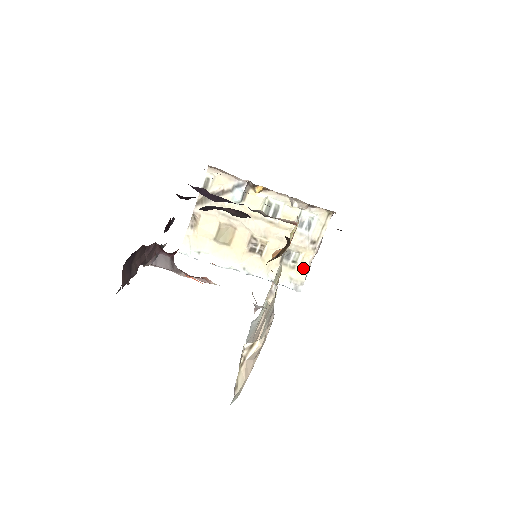
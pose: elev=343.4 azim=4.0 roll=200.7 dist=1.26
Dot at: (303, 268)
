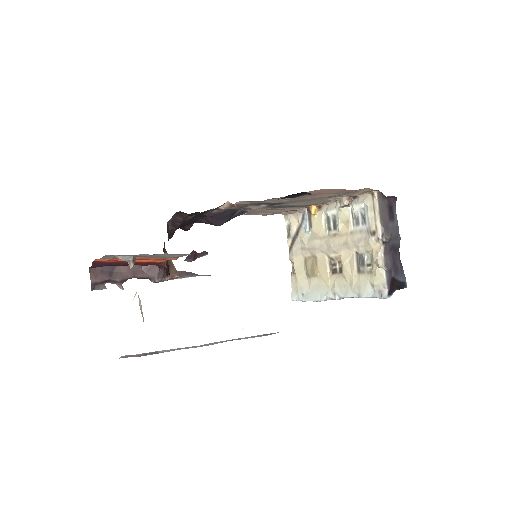
Dot at: (376, 267)
